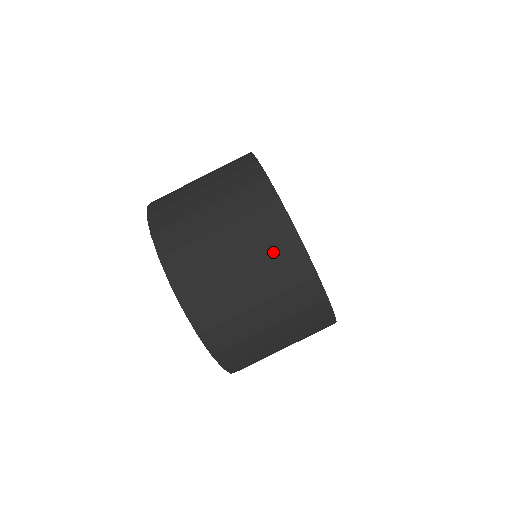
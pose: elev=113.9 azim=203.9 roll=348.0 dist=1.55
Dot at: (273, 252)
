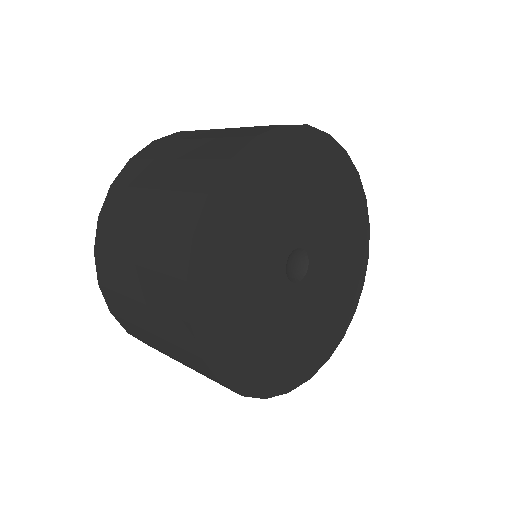
Dot at: (163, 296)
